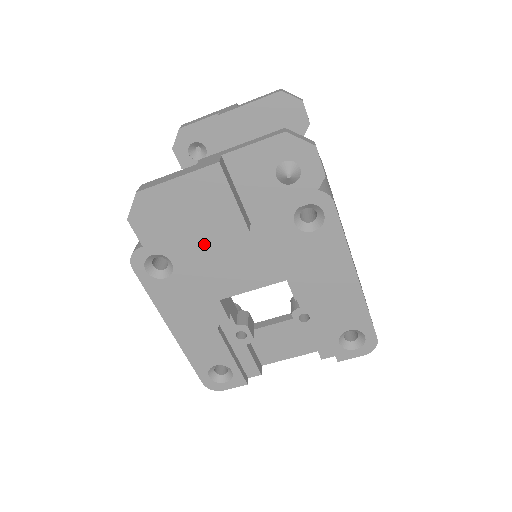
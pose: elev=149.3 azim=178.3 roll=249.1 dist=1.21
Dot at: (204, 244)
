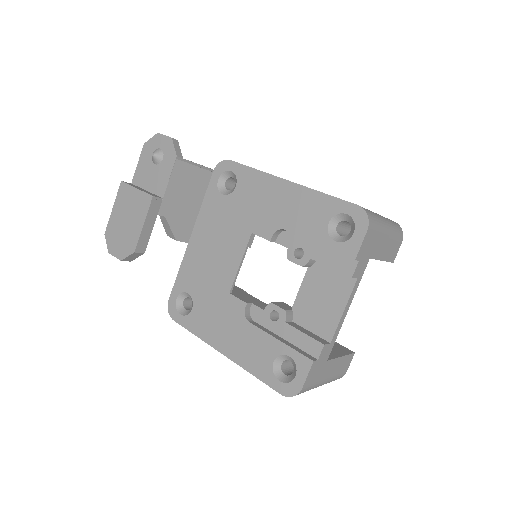
Dot at: (141, 227)
